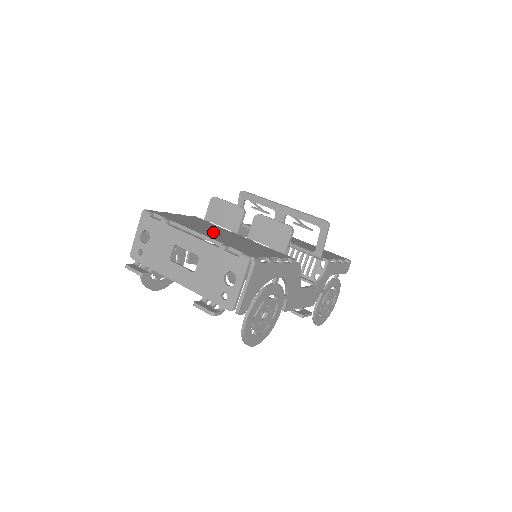
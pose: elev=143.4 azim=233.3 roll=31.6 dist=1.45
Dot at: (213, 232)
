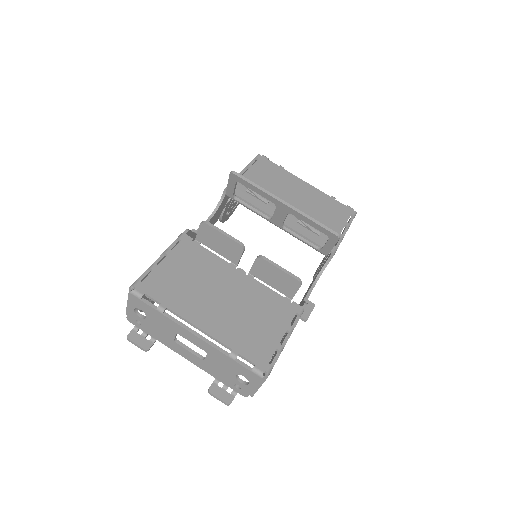
Dot at: (214, 301)
